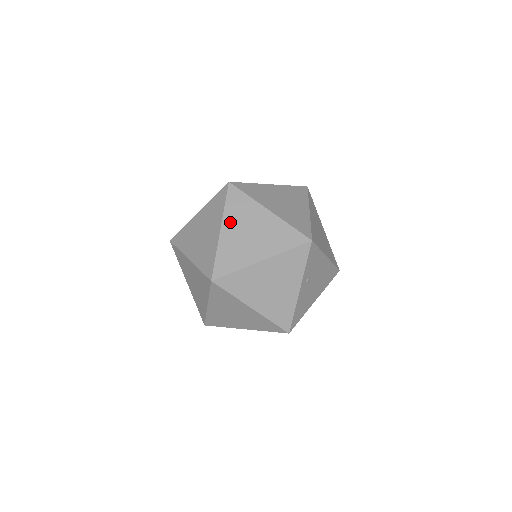
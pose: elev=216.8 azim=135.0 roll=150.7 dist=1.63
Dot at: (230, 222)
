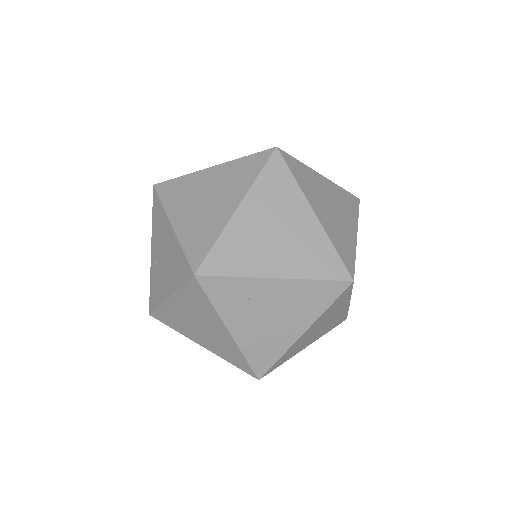
Dot at: (313, 200)
